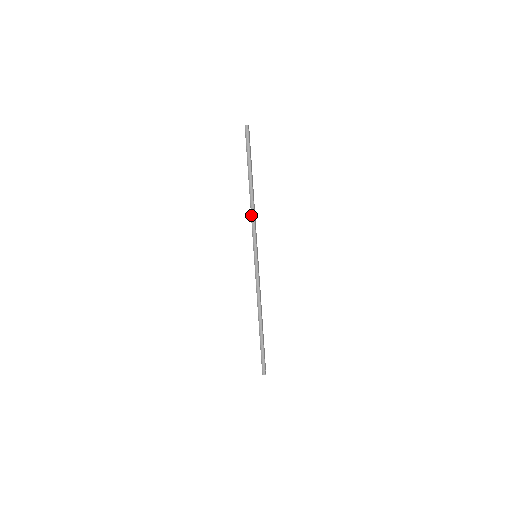
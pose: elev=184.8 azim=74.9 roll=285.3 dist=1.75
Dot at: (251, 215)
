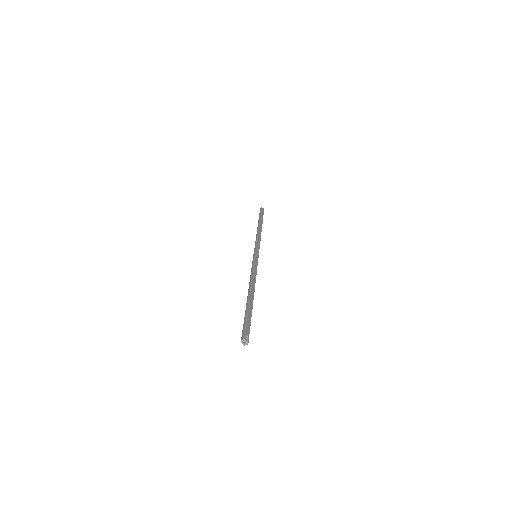
Dot at: occluded
